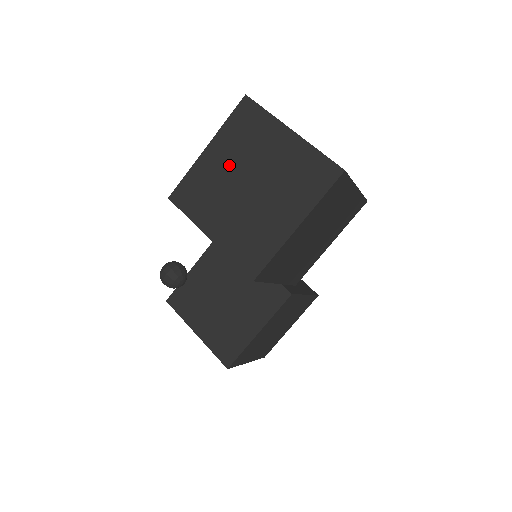
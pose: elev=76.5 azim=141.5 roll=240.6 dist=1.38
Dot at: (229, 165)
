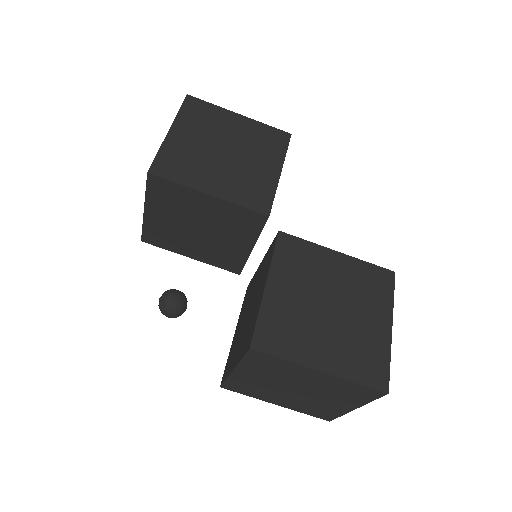
Dot at: occluded
